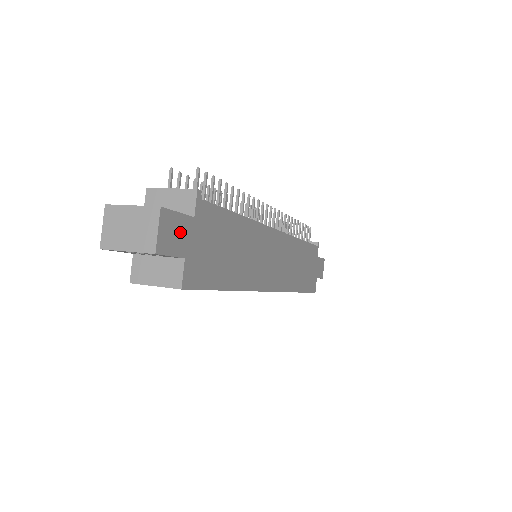
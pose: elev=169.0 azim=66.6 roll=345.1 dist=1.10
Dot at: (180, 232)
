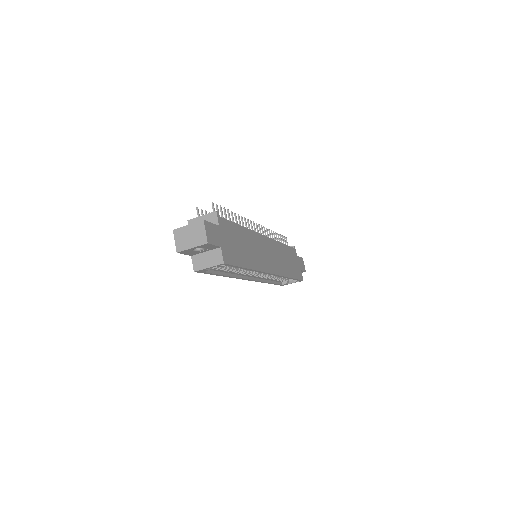
Dot at: (215, 233)
